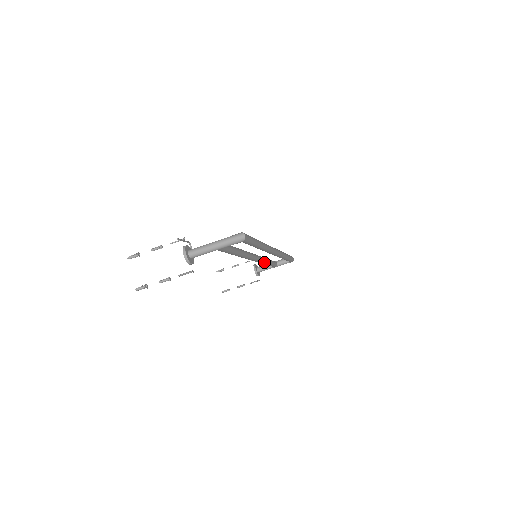
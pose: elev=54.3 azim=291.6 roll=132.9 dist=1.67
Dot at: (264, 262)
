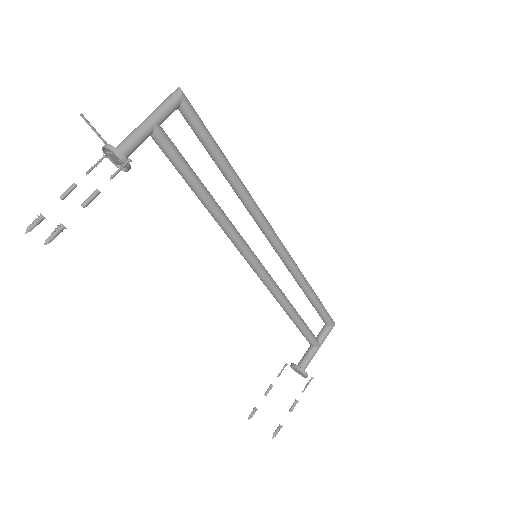
Dot at: (284, 297)
